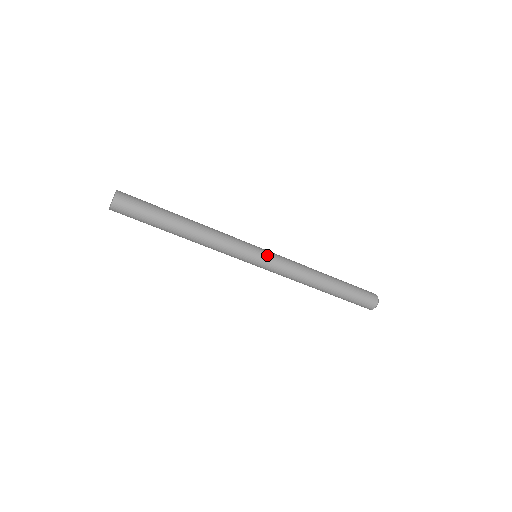
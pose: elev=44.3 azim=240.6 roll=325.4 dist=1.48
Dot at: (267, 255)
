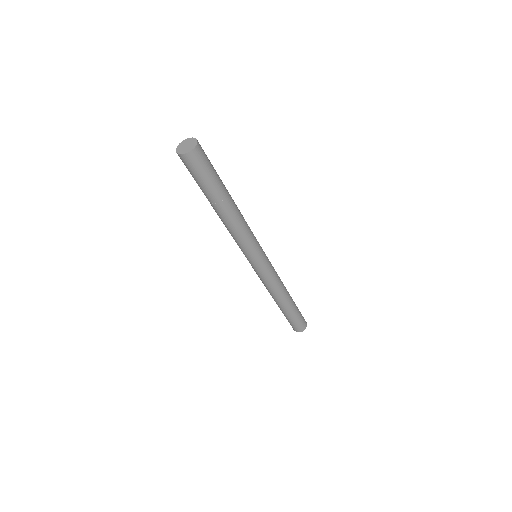
Dot at: (261, 267)
